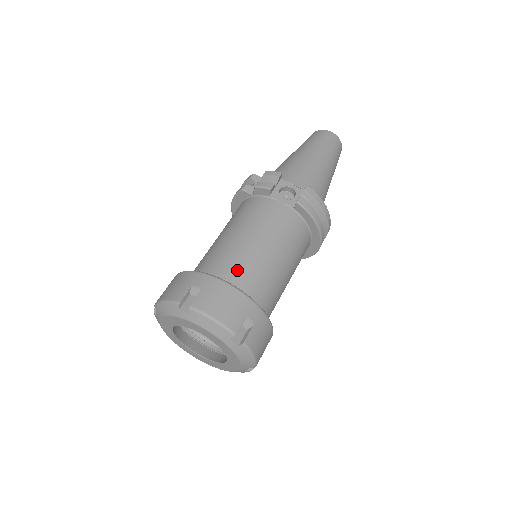
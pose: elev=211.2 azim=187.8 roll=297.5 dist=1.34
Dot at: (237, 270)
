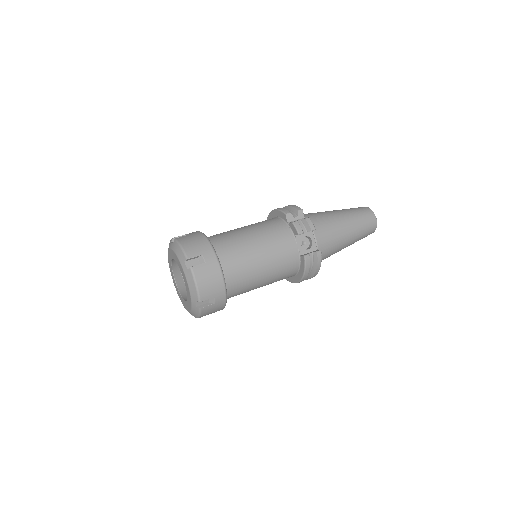
Dot at: (234, 266)
